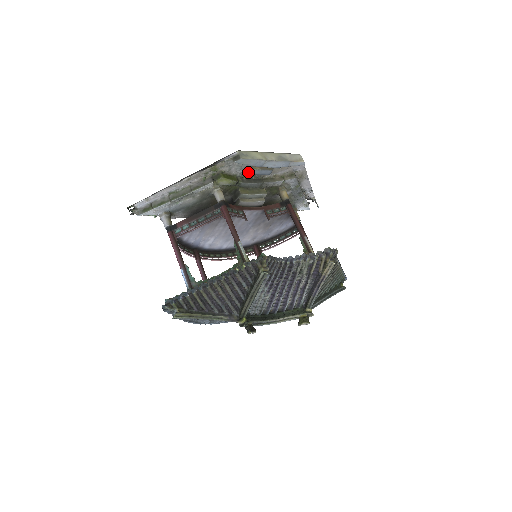
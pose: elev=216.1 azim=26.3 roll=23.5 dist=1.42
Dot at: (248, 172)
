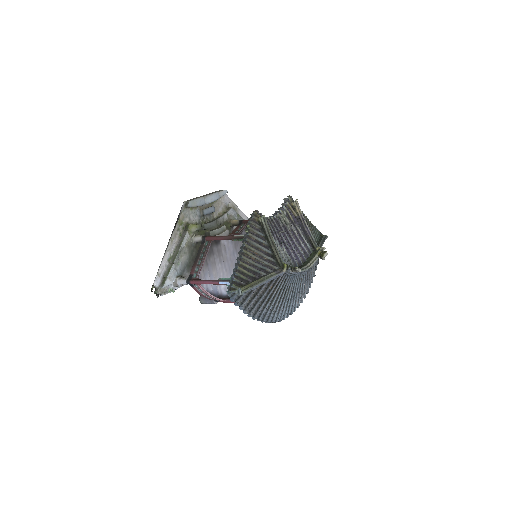
Dot at: (202, 217)
